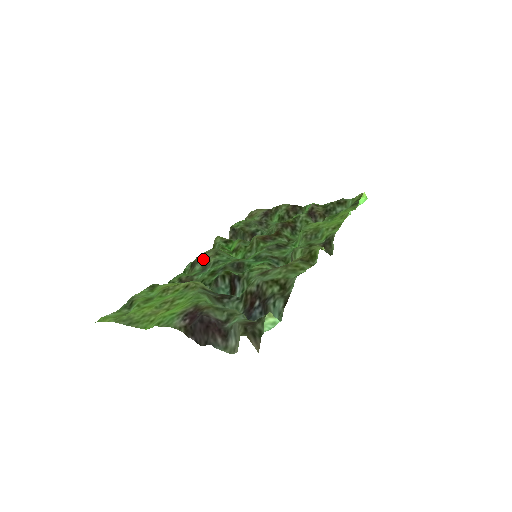
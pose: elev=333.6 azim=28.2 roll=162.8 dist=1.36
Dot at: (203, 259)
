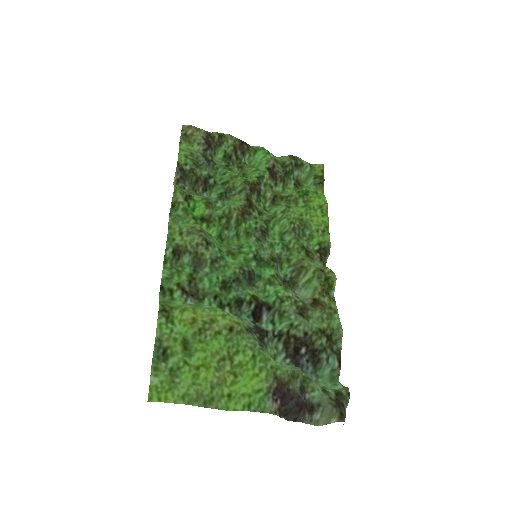
Dot at: (191, 248)
